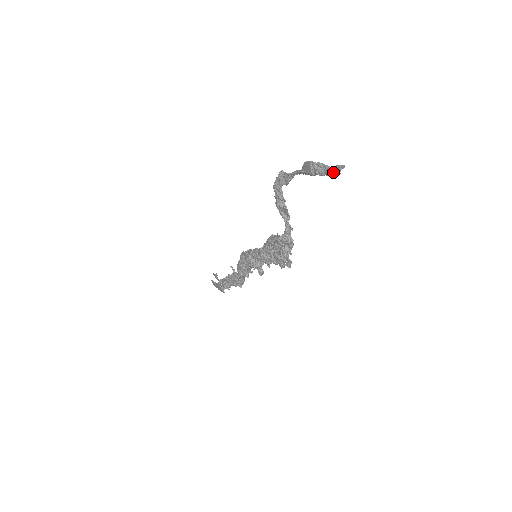
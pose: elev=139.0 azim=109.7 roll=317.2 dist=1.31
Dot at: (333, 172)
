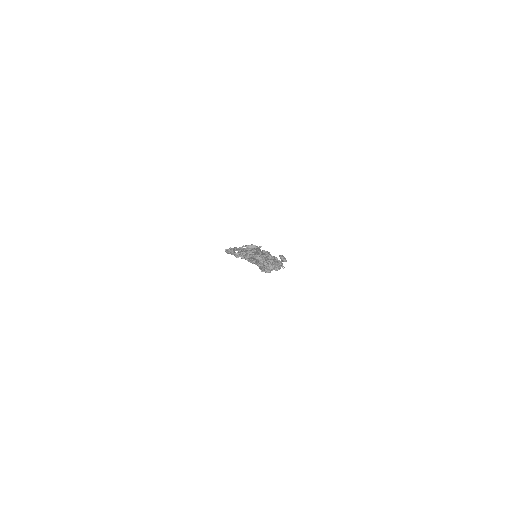
Dot at: occluded
